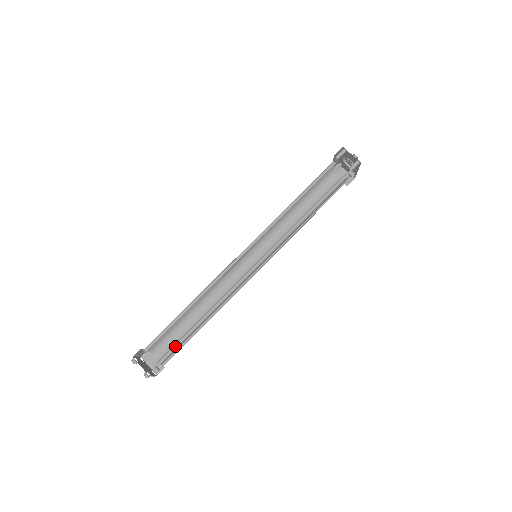
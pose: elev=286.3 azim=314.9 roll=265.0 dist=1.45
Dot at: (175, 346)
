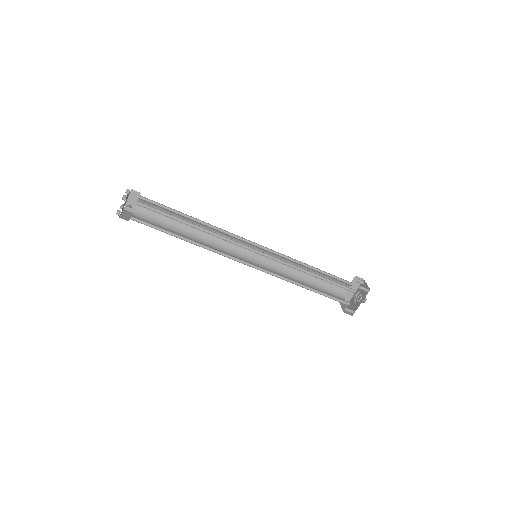
Dot at: (159, 213)
